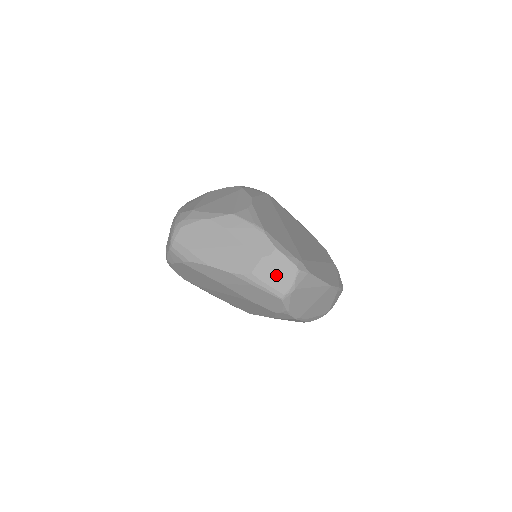
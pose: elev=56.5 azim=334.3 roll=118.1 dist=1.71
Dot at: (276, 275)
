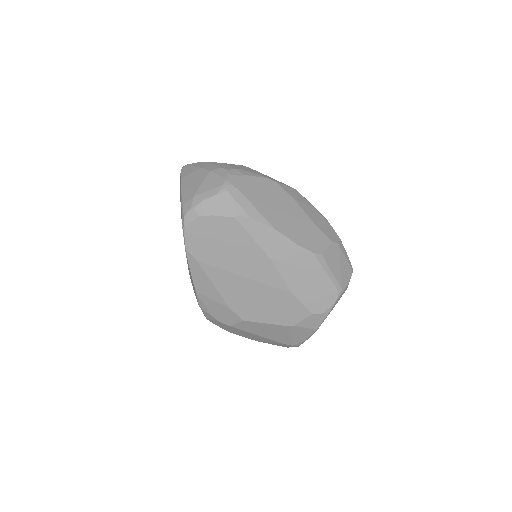
Dot at: (340, 266)
